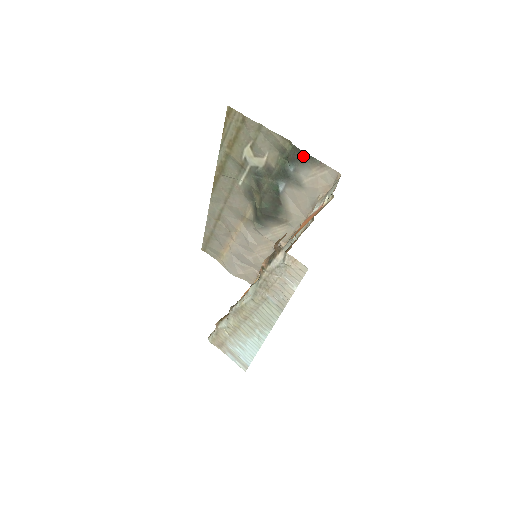
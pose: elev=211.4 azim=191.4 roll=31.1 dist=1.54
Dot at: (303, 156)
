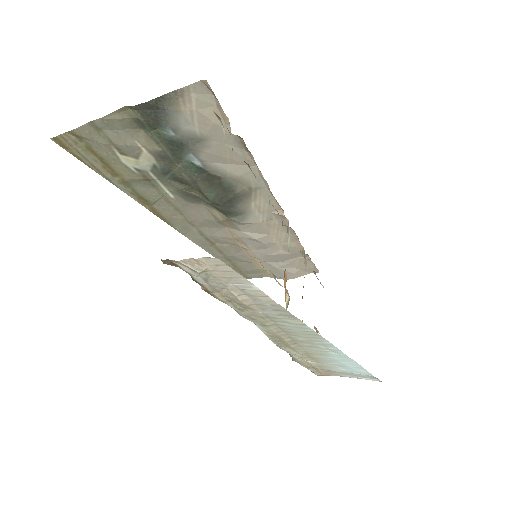
Dot at: (154, 107)
